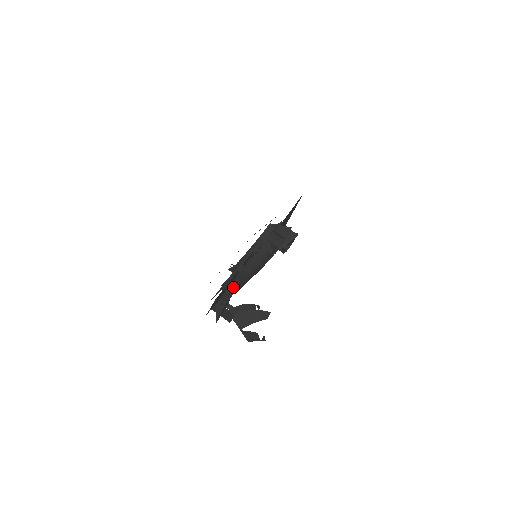
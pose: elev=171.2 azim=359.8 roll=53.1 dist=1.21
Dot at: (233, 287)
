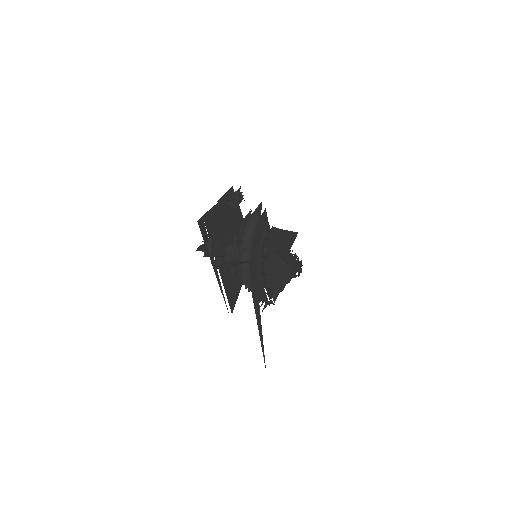
Dot at: (242, 275)
